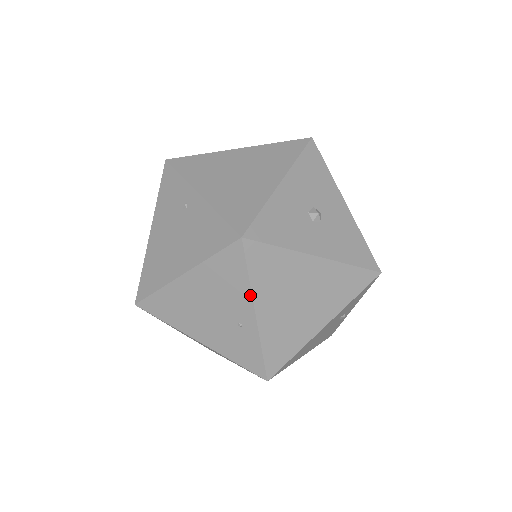
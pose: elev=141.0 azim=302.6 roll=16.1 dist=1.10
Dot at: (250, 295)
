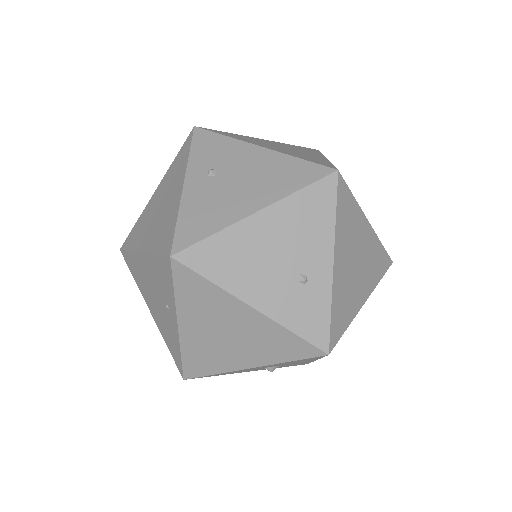
Dot at: occluded
